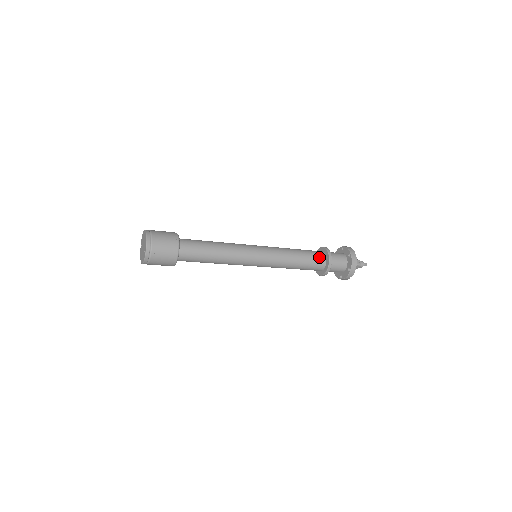
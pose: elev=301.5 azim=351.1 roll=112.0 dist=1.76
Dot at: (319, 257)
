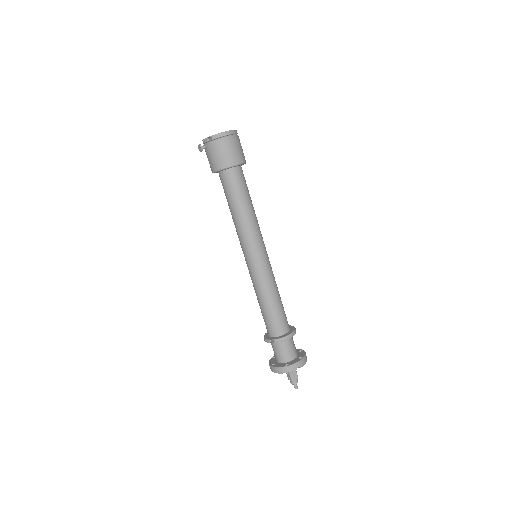
Dot at: occluded
